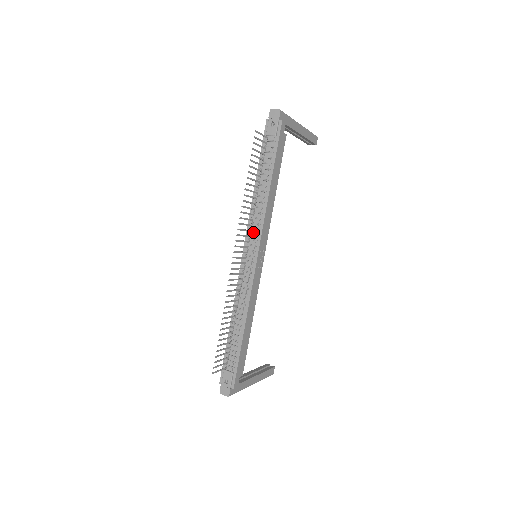
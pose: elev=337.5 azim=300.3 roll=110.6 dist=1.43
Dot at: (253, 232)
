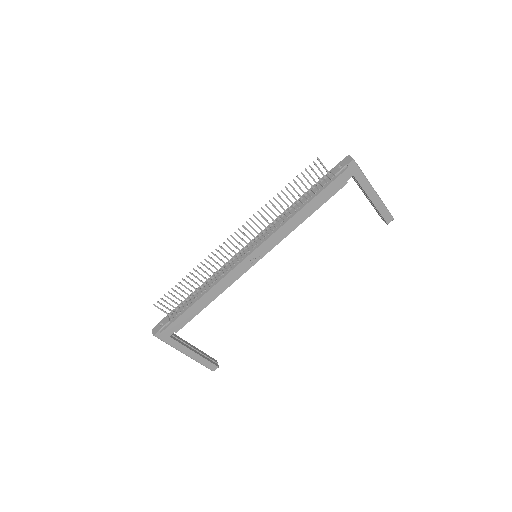
Dot at: (265, 234)
